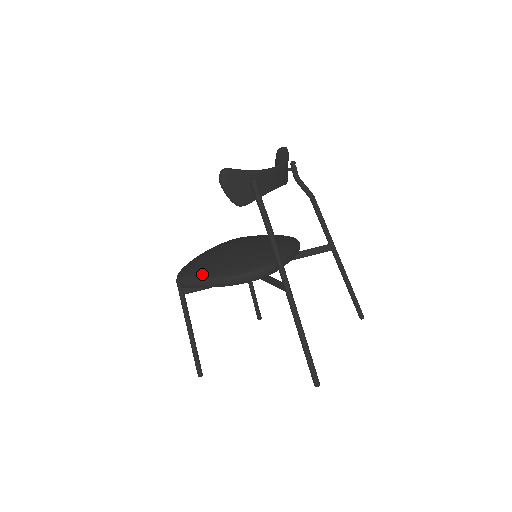
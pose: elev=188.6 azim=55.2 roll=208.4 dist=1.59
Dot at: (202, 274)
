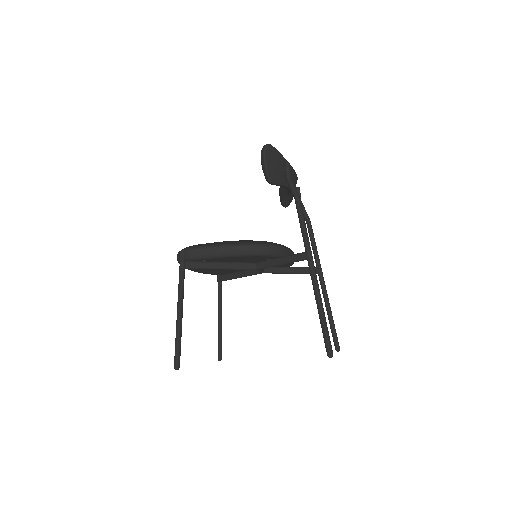
Dot at: (215, 243)
